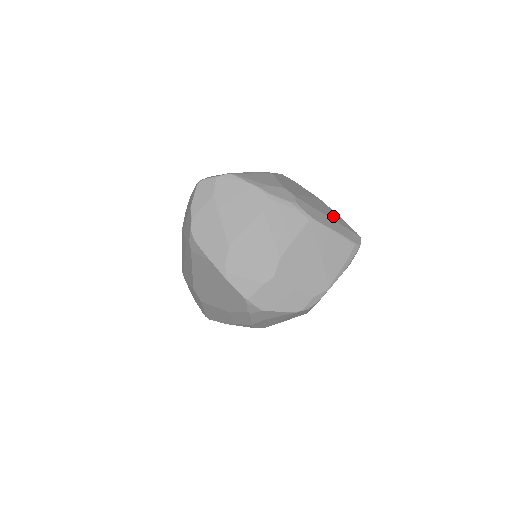
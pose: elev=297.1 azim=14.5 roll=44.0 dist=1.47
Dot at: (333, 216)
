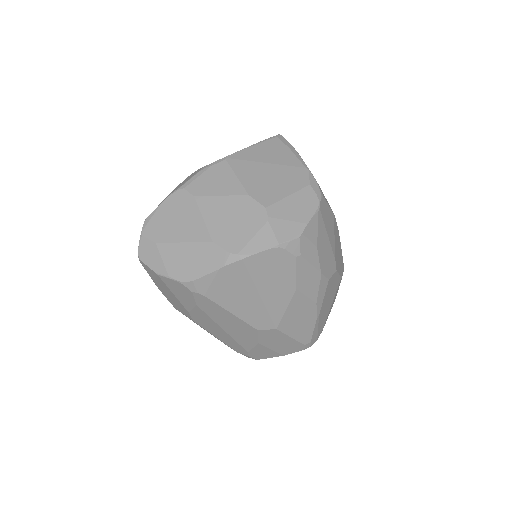
Dot at: occluded
